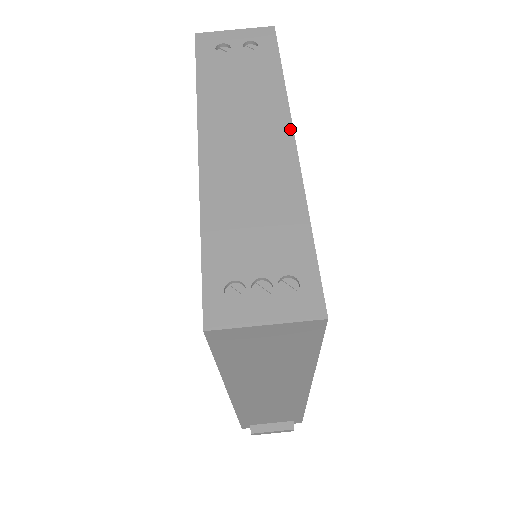
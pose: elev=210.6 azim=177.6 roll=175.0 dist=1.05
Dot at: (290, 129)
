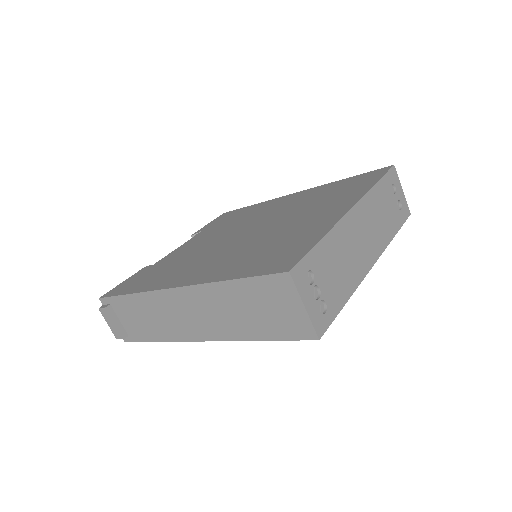
Dot at: (377, 258)
